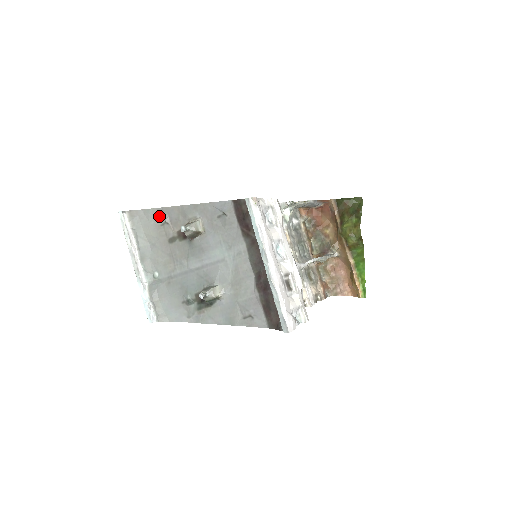
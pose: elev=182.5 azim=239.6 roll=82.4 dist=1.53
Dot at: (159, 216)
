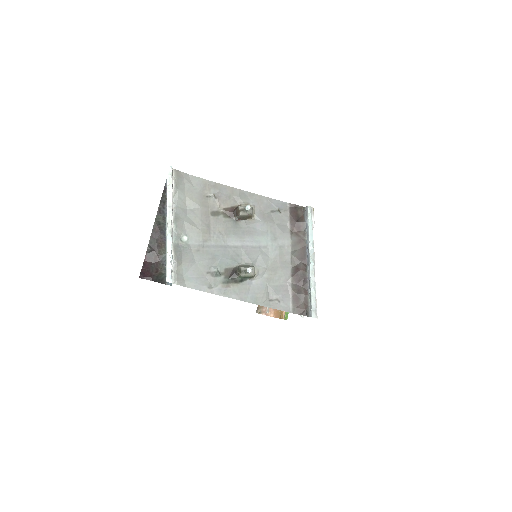
Dot at: (207, 188)
